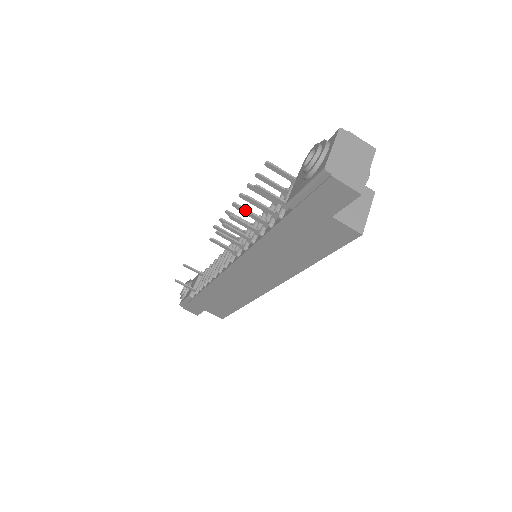
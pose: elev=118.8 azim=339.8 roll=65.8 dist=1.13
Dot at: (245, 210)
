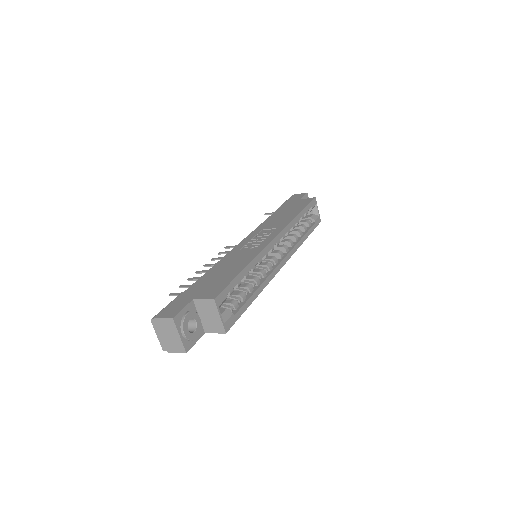
Dot at: occluded
